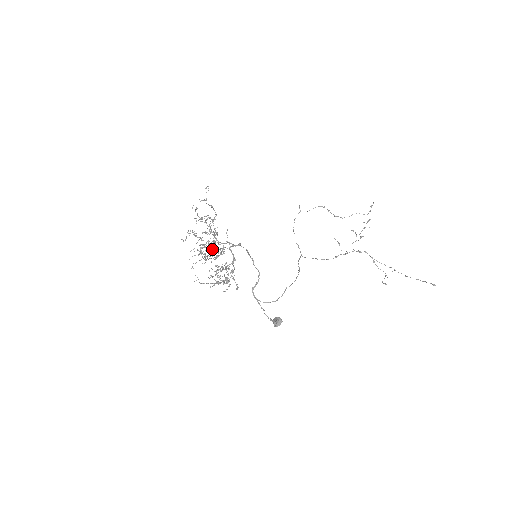
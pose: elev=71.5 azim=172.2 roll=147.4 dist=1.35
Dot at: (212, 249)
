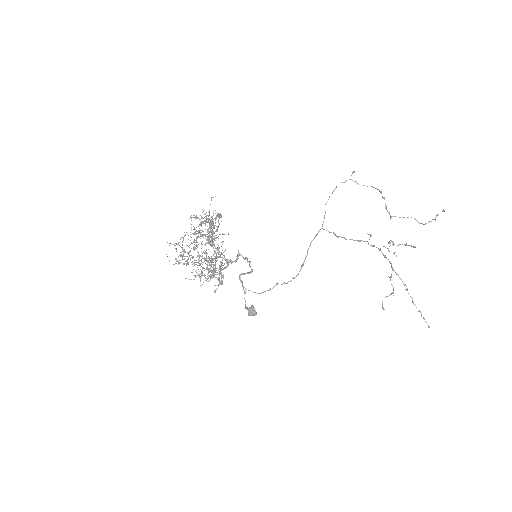
Dot at: (205, 245)
